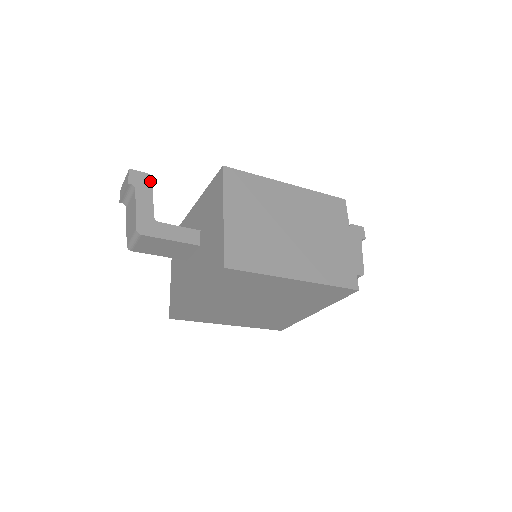
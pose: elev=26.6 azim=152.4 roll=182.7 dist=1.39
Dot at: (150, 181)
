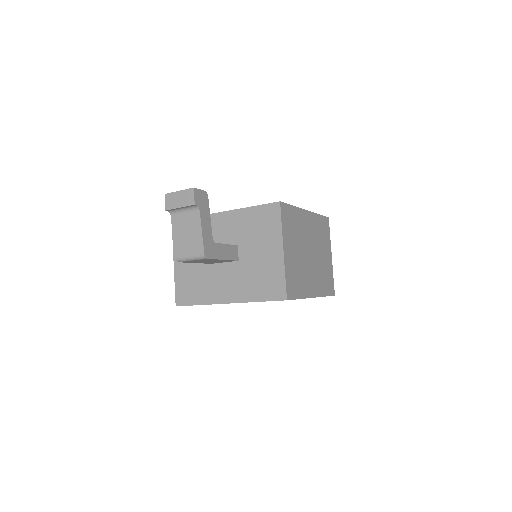
Dot at: (207, 199)
